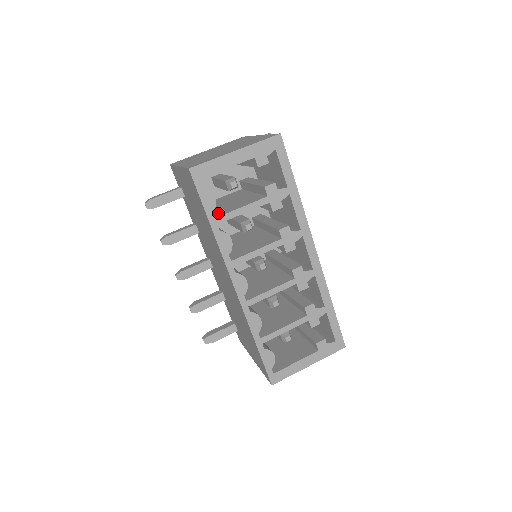
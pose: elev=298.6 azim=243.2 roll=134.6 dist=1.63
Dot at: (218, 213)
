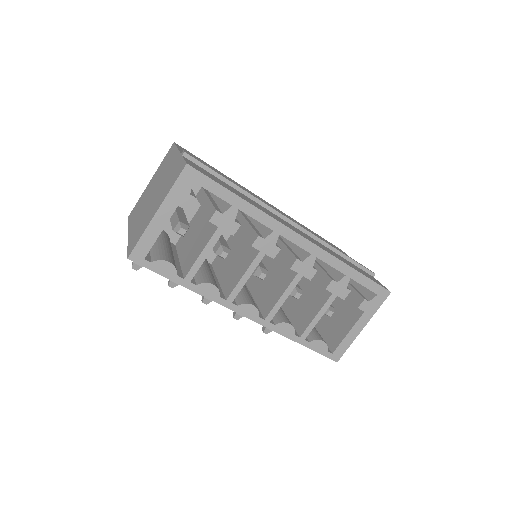
Dot at: (186, 267)
